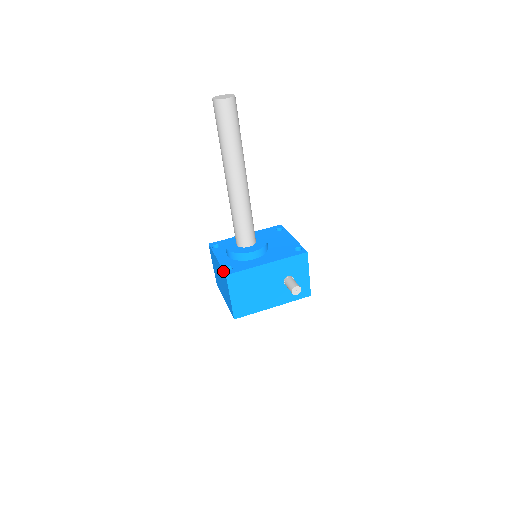
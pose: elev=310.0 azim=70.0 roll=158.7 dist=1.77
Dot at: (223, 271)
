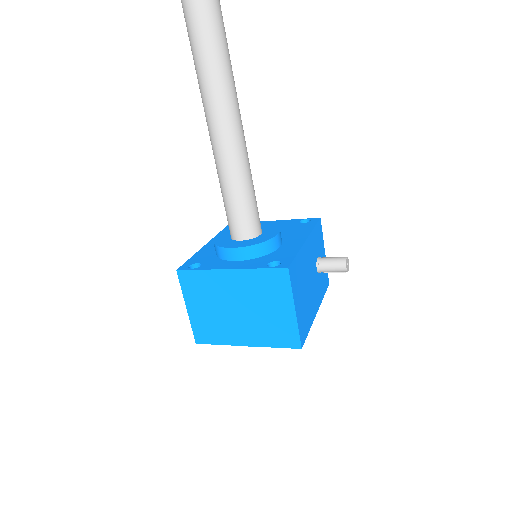
Dot at: (272, 269)
